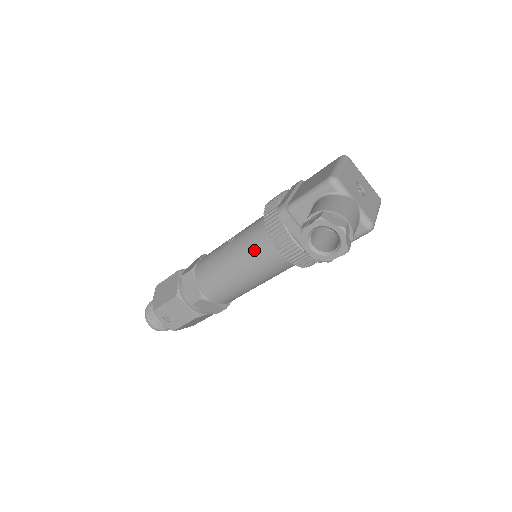
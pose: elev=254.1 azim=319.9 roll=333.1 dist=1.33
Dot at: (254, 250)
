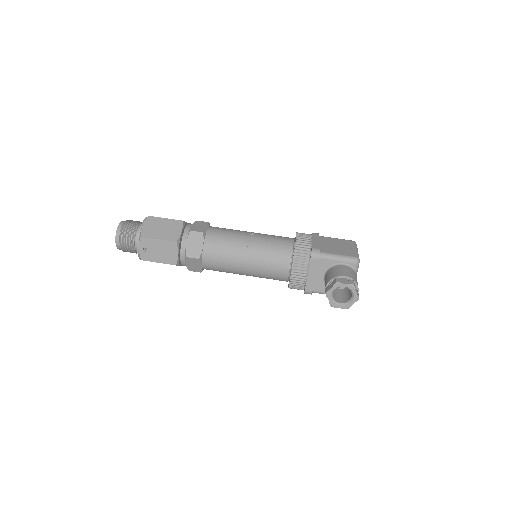
Dot at: (271, 258)
